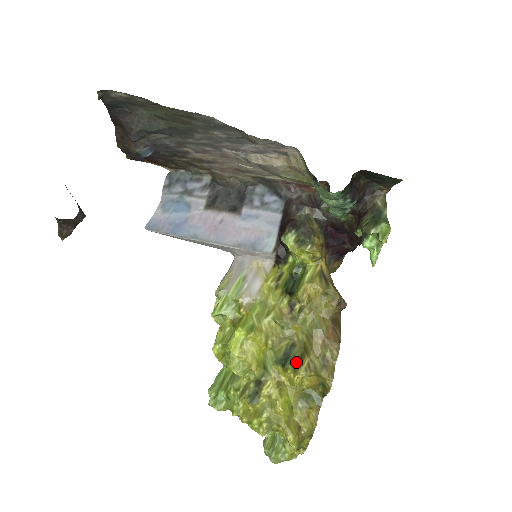
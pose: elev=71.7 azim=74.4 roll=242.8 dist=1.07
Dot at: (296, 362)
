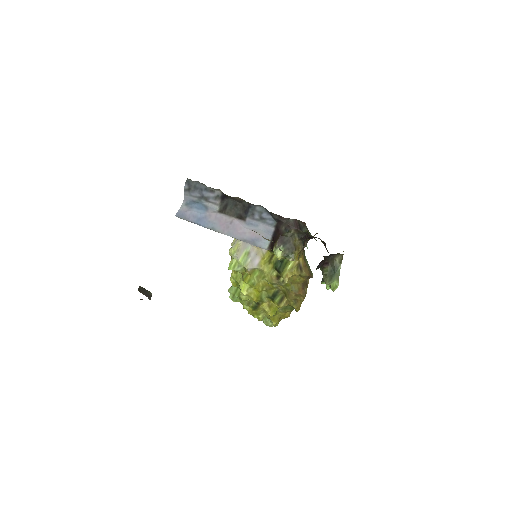
Dot at: (279, 300)
